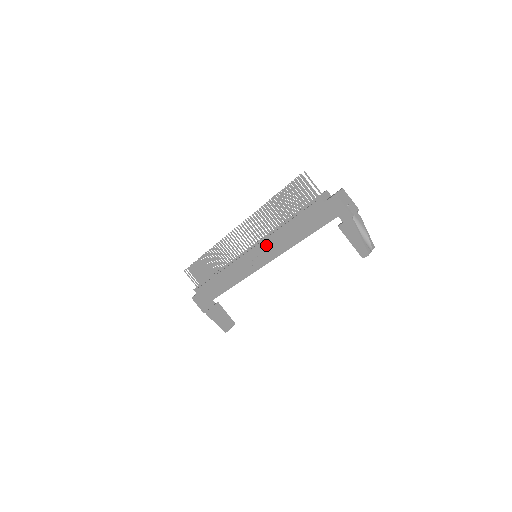
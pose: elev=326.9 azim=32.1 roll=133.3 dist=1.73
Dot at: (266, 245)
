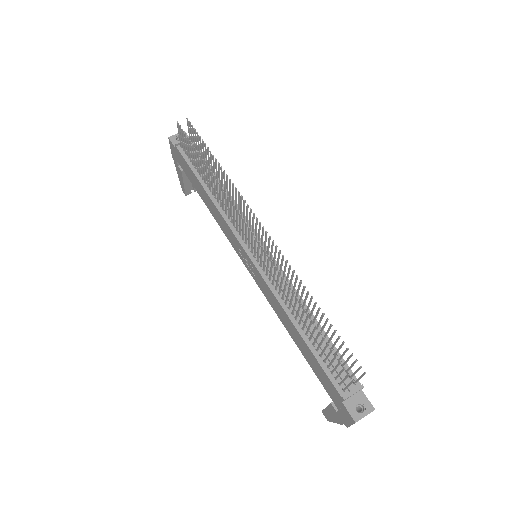
Dot at: (268, 290)
